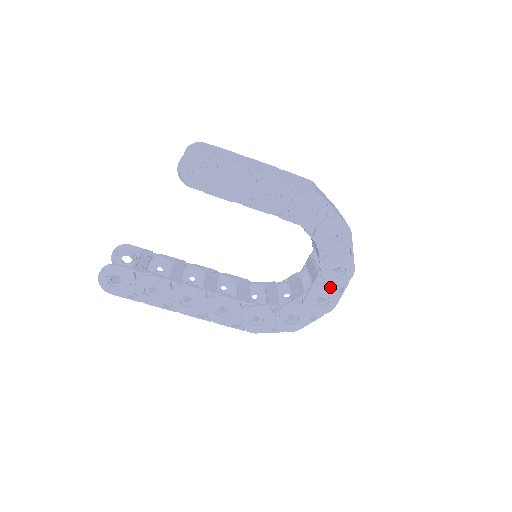
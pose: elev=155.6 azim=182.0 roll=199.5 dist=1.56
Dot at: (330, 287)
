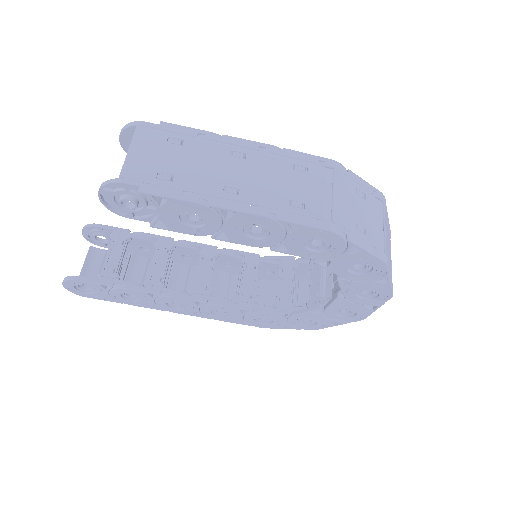
Dot at: (357, 305)
